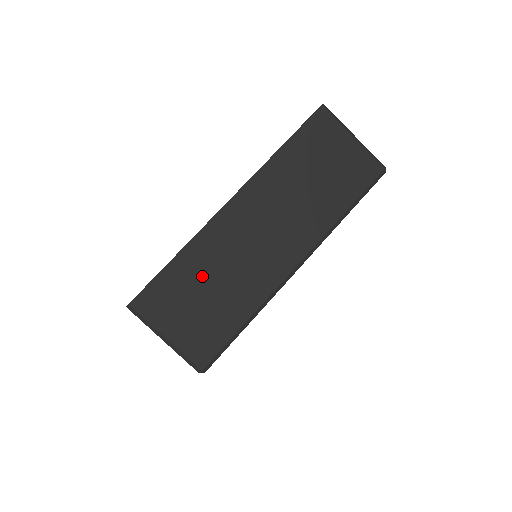
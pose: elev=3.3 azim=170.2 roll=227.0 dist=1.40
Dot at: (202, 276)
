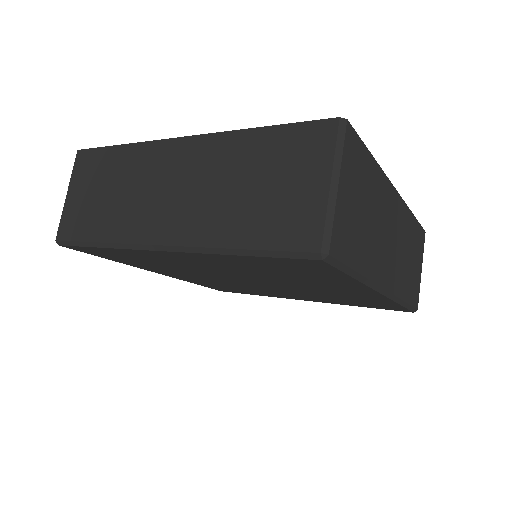
Dot at: (115, 177)
